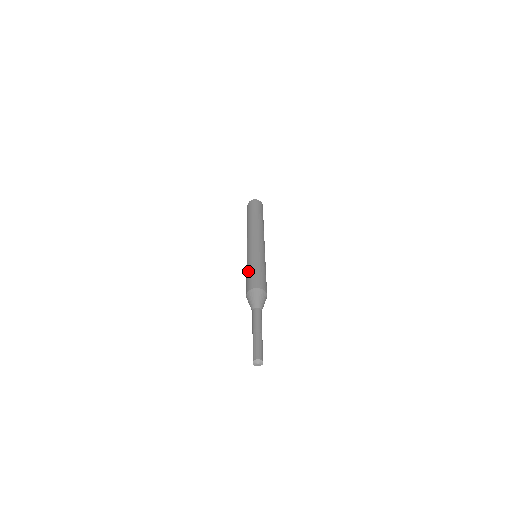
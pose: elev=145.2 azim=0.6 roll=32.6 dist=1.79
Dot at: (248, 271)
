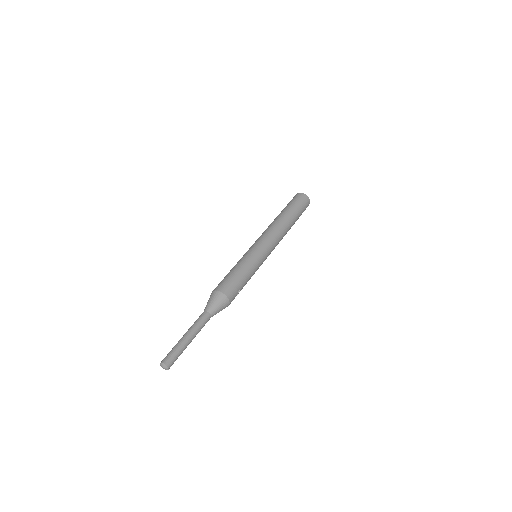
Dot at: occluded
